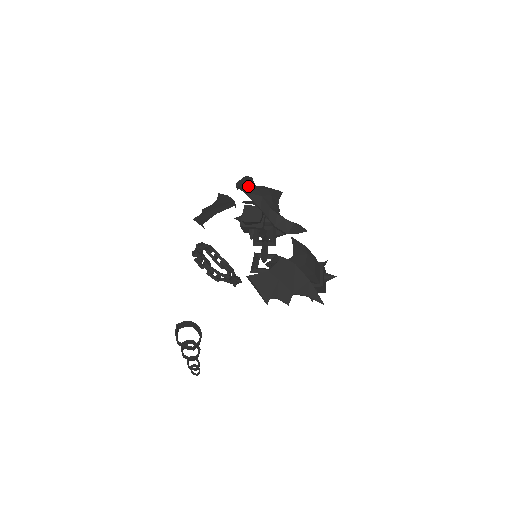
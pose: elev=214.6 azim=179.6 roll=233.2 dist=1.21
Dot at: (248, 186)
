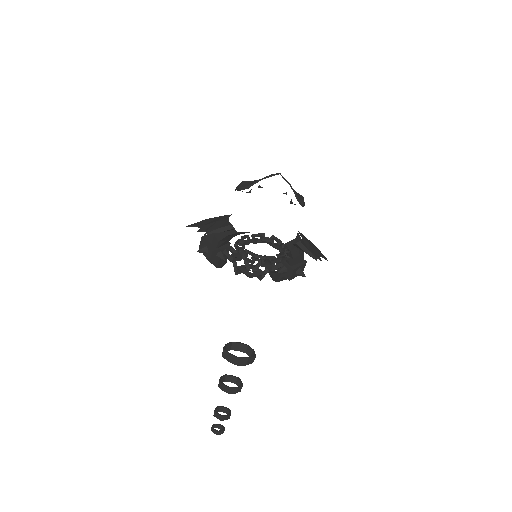
Dot at: (267, 176)
